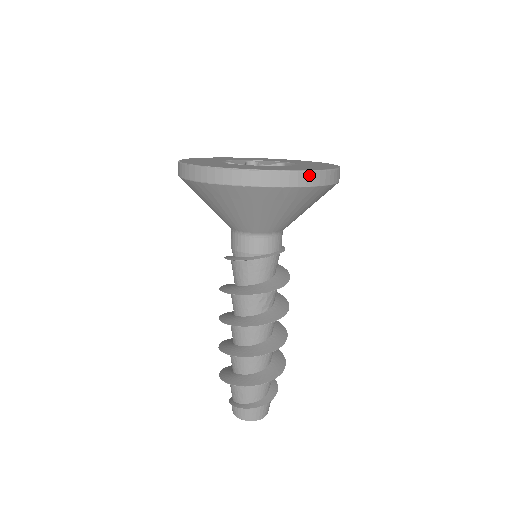
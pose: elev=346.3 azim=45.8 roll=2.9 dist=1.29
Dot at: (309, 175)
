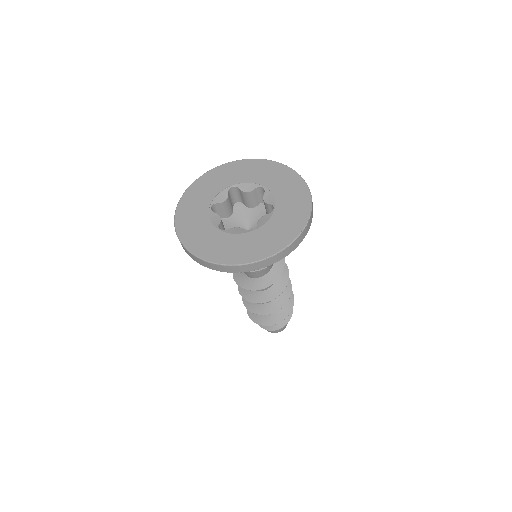
Dot at: (213, 265)
